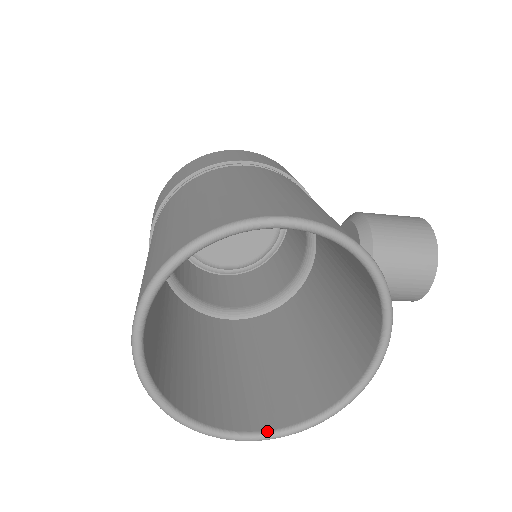
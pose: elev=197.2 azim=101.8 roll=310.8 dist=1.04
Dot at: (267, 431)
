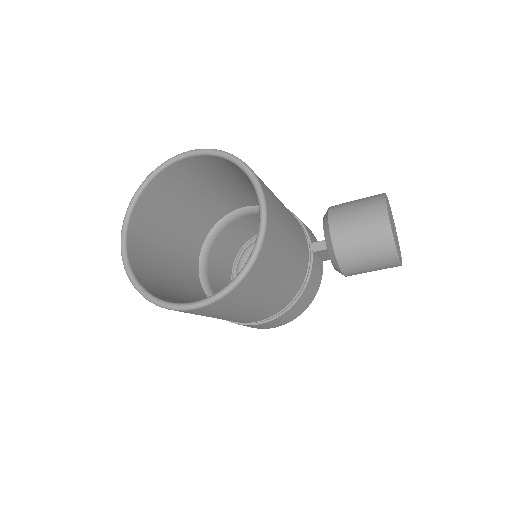
Dot at: (203, 299)
